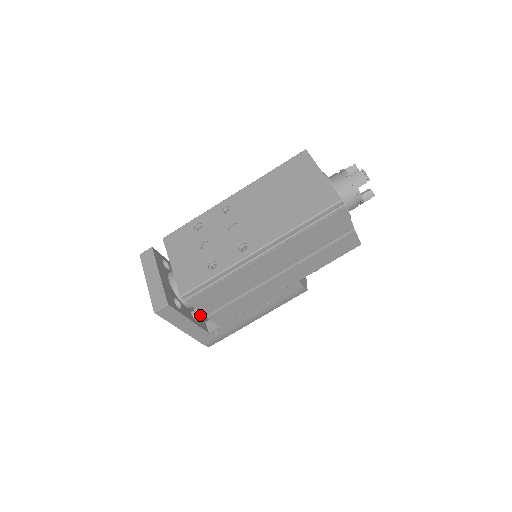
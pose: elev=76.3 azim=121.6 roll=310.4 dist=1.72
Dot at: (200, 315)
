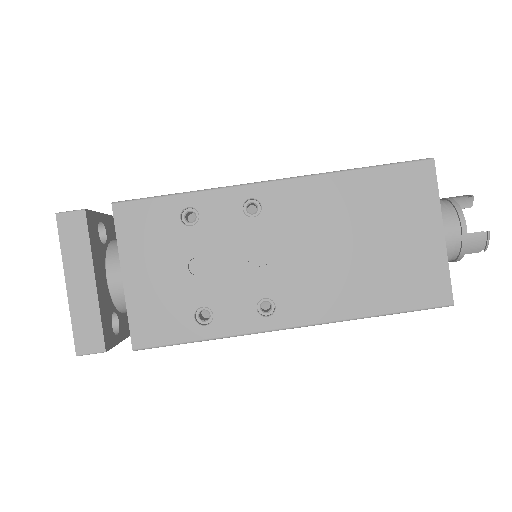
Dot at: occluded
